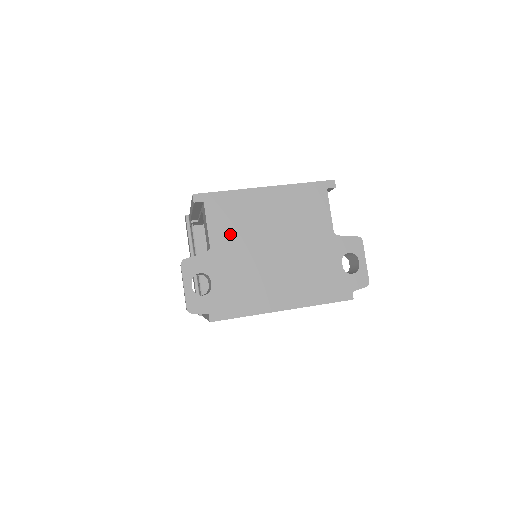
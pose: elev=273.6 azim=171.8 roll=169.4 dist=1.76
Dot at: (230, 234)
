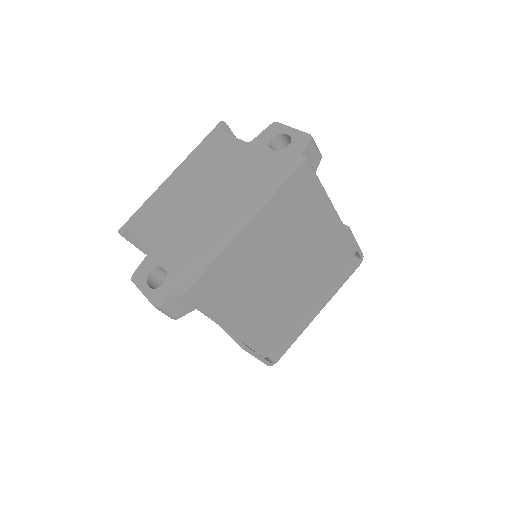
Dot at: (160, 225)
